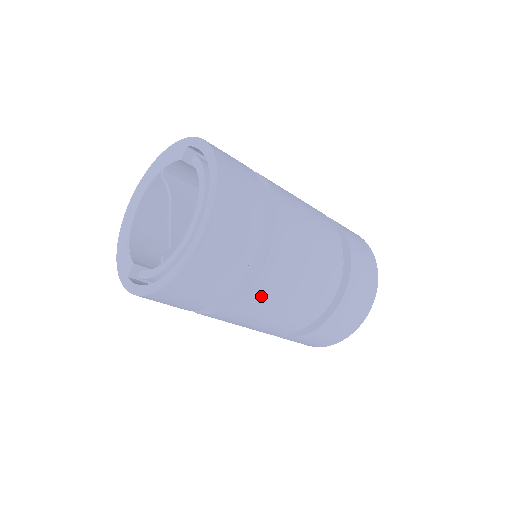
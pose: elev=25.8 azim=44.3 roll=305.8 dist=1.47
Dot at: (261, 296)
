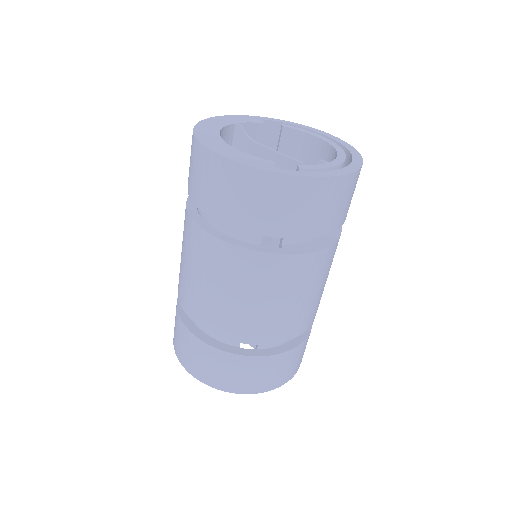
Dot at: occluded
